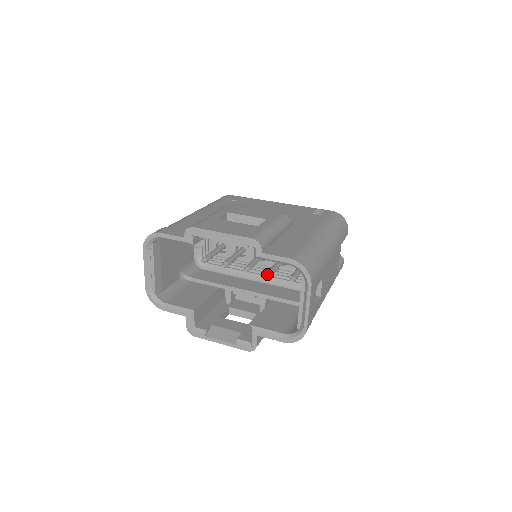
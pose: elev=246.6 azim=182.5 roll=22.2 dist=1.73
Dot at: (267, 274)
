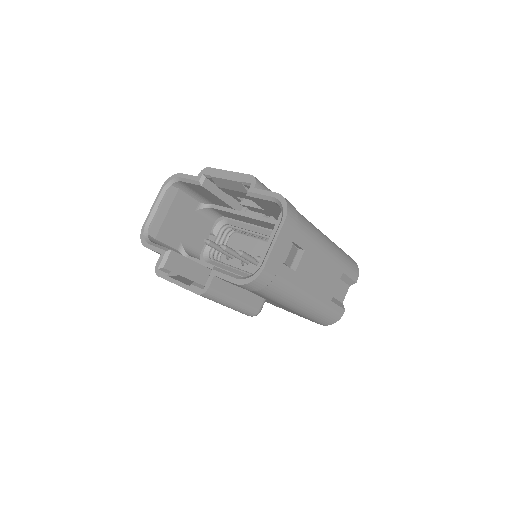
Dot at: occluded
